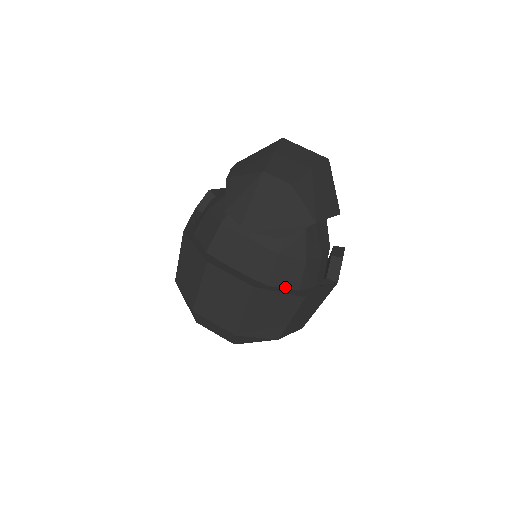
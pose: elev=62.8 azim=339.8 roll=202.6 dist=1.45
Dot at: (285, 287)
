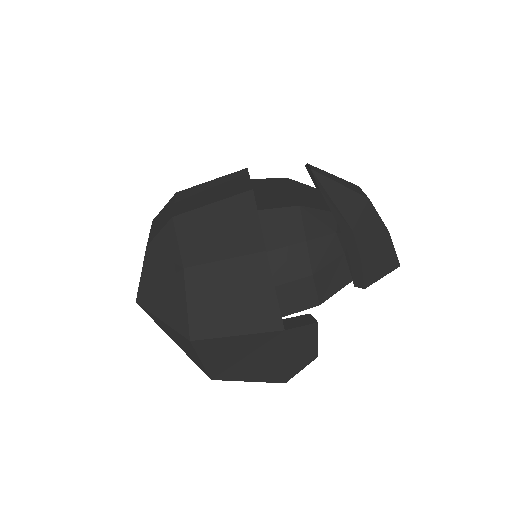
Dot at: (264, 232)
